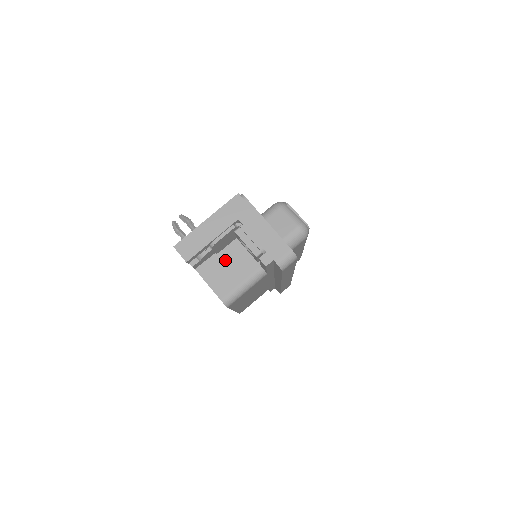
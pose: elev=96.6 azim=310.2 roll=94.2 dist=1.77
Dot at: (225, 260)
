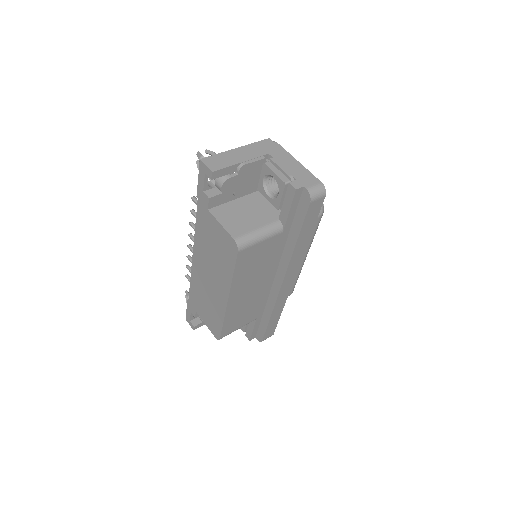
Dot at: (241, 208)
